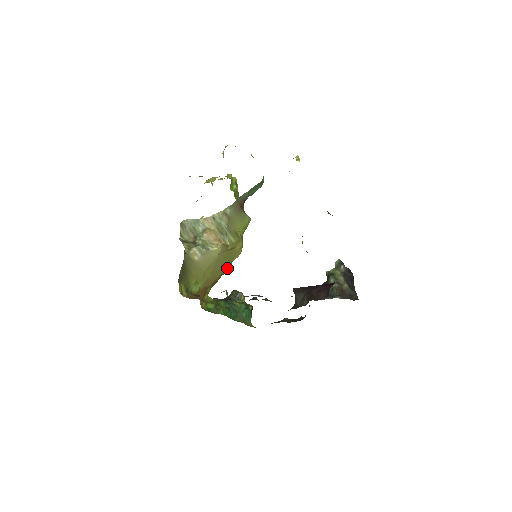
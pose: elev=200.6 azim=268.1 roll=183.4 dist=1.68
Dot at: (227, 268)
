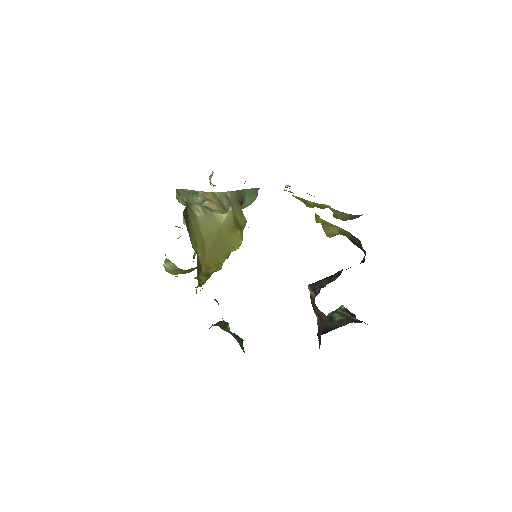
Dot at: (223, 259)
